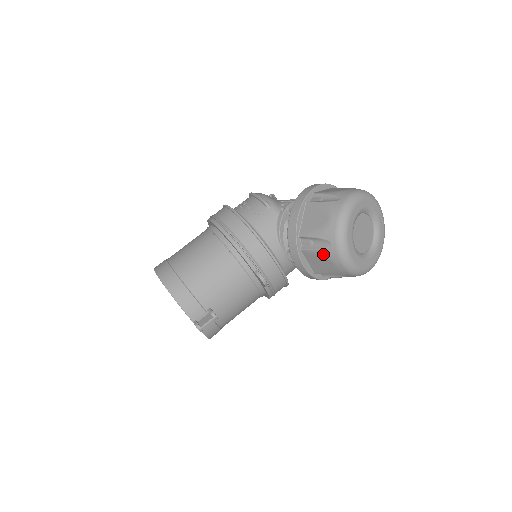
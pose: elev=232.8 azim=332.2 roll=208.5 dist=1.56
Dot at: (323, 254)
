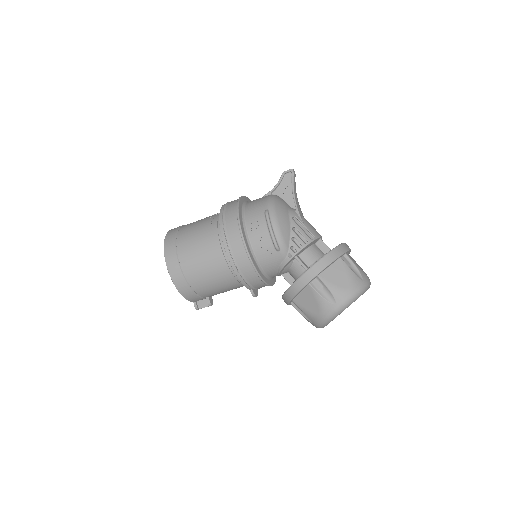
Dot at: occluded
